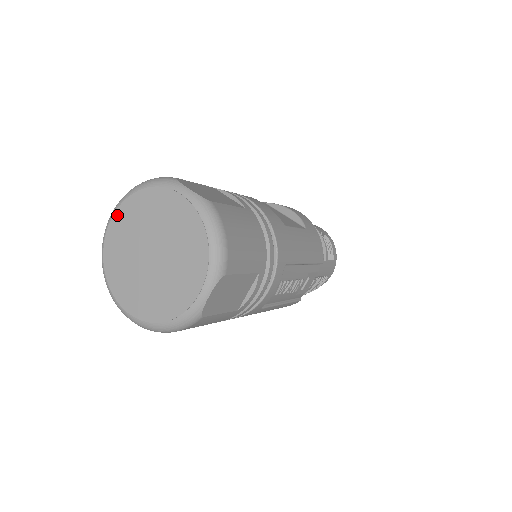
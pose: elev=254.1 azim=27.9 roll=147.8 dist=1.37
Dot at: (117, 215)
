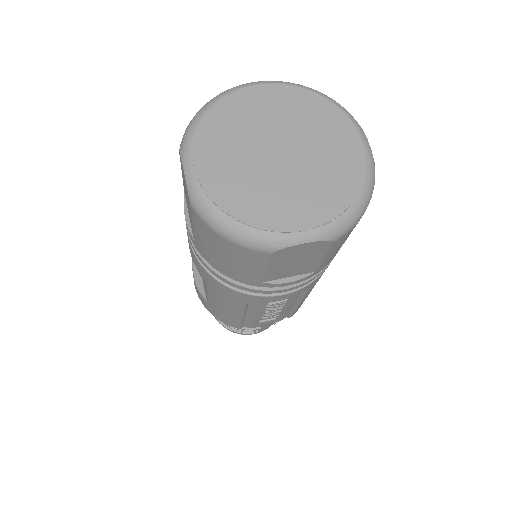
Dot at: (273, 88)
